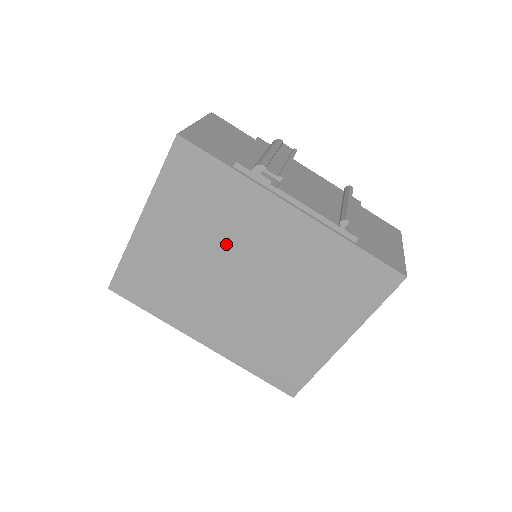
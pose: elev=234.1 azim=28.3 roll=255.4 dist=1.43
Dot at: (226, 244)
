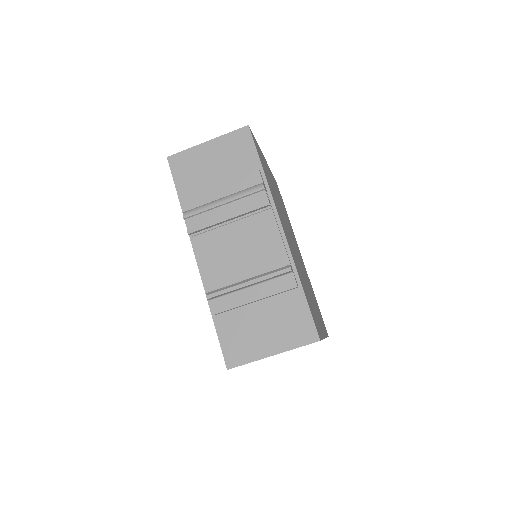
Dot at: occluded
